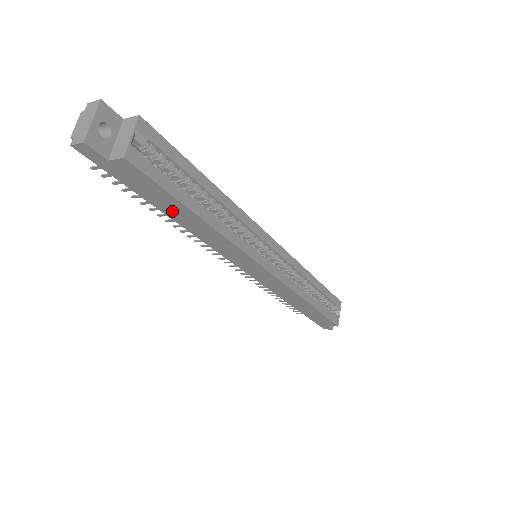
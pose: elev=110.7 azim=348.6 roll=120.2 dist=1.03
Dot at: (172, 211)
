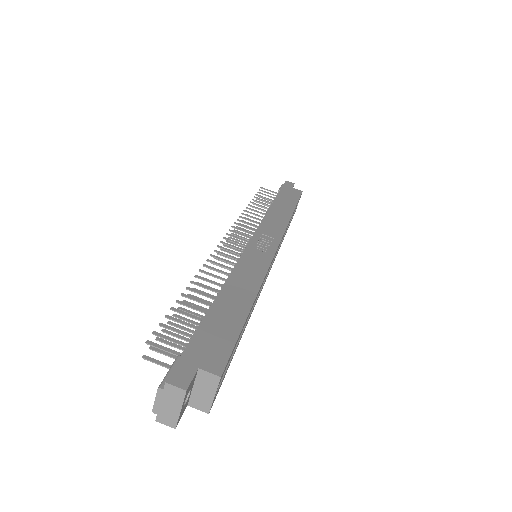
Dot at: occluded
